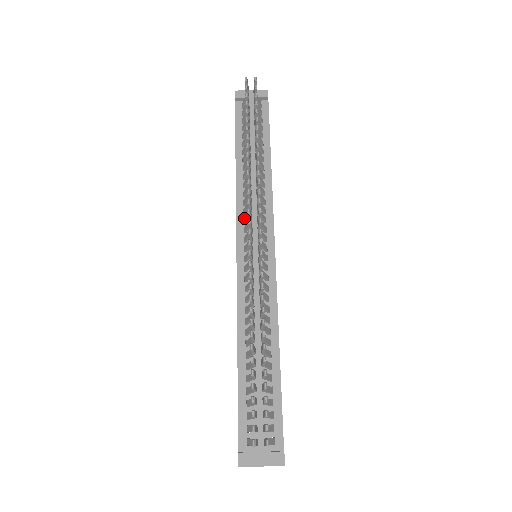
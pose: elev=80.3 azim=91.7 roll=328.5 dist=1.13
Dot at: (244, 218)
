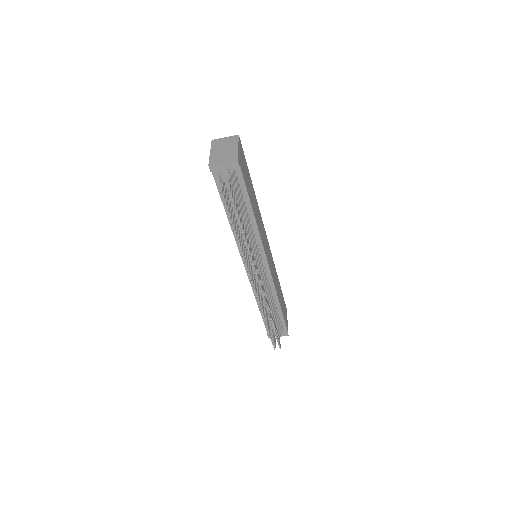
Dot at: occluded
